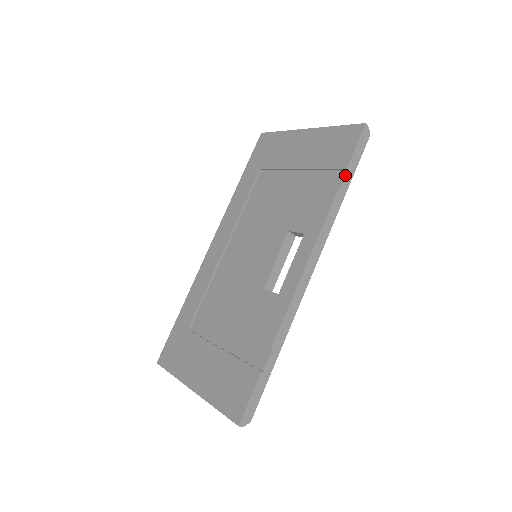
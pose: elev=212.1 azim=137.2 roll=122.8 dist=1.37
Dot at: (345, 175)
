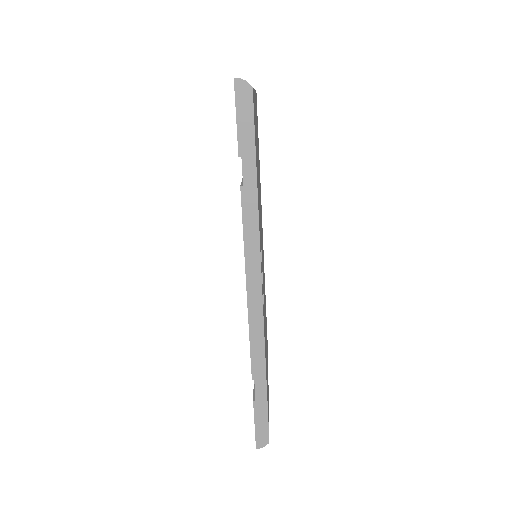
Dot at: occluded
